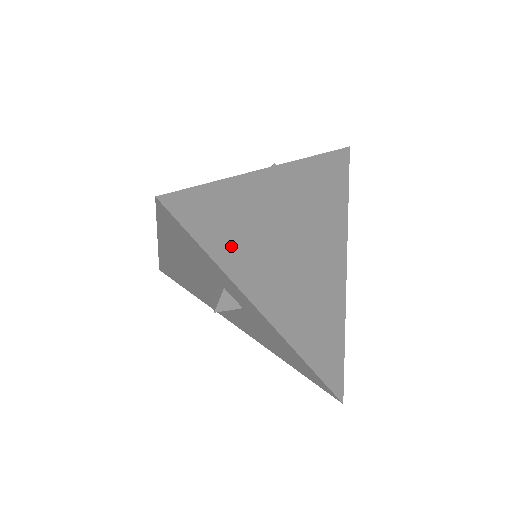
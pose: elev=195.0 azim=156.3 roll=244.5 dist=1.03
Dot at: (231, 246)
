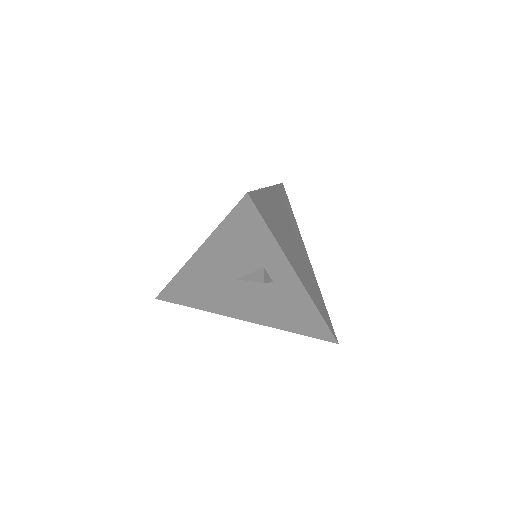
Dot at: (275, 230)
